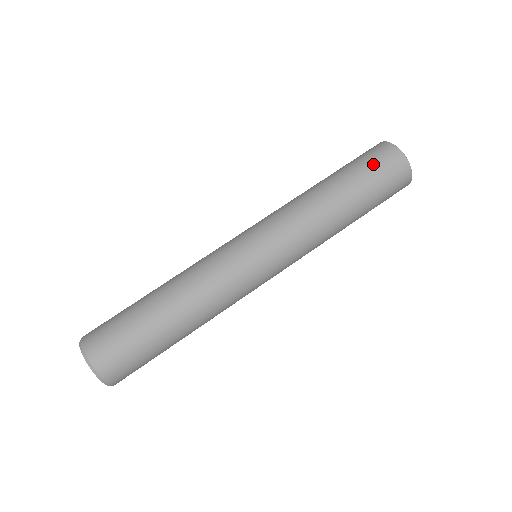
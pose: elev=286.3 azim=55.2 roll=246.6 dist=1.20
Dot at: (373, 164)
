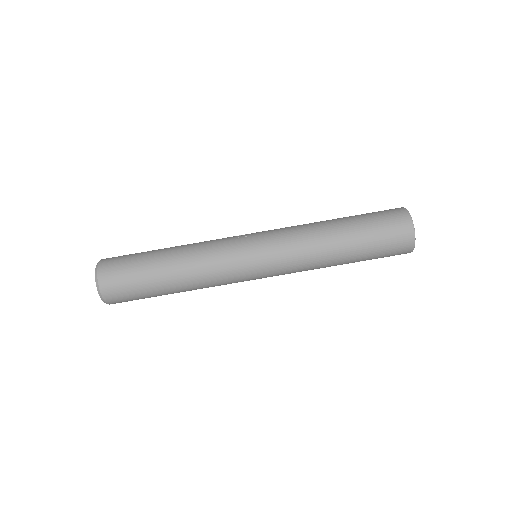
Dot at: (386, 245)
